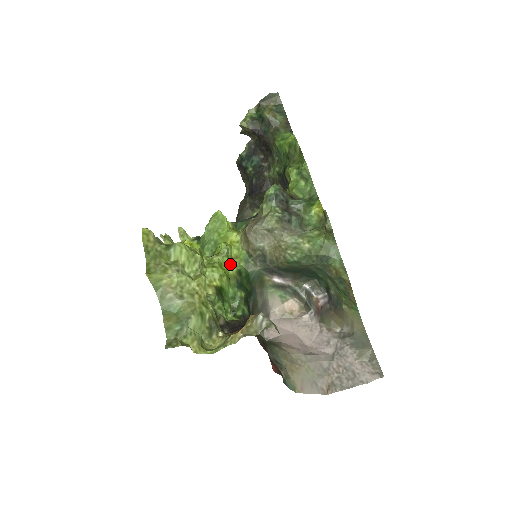
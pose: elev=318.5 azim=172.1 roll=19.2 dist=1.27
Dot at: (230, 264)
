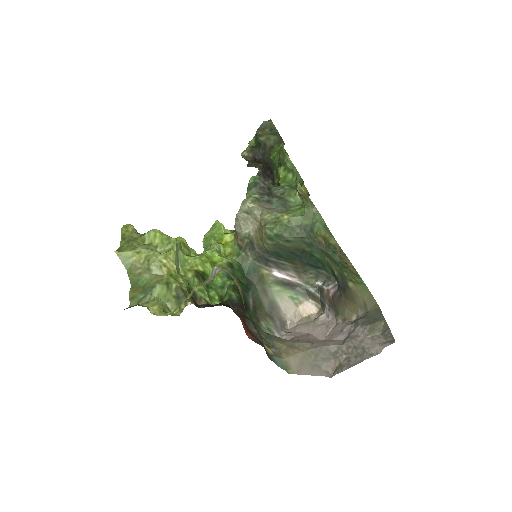
Dot at: (220, 257)
